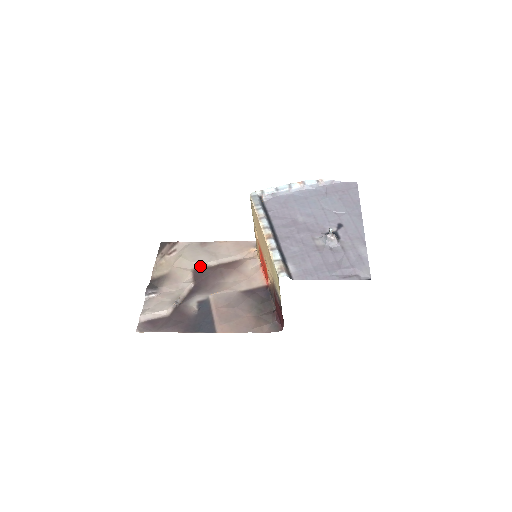
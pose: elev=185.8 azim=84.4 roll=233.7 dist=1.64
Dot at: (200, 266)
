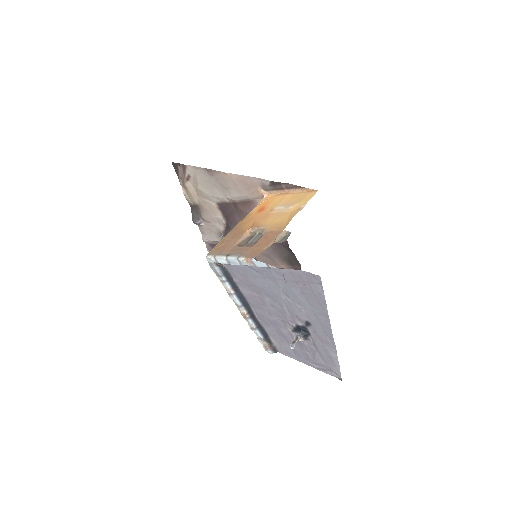
Dot at: (220, 200)
